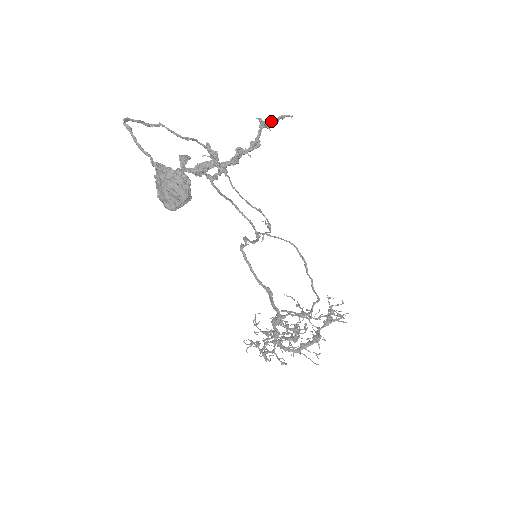
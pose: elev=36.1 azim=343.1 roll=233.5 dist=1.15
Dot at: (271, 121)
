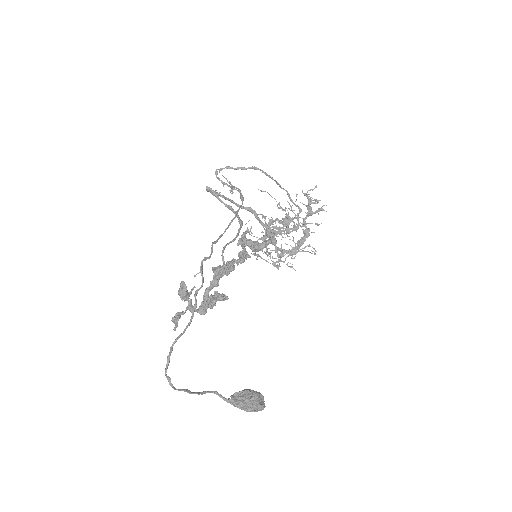
Dot at: (258, 250)
